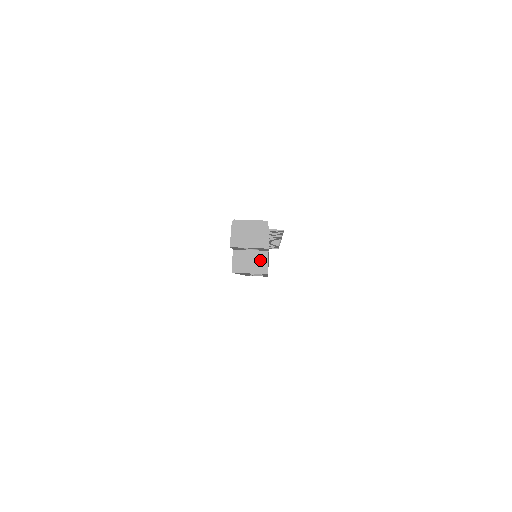
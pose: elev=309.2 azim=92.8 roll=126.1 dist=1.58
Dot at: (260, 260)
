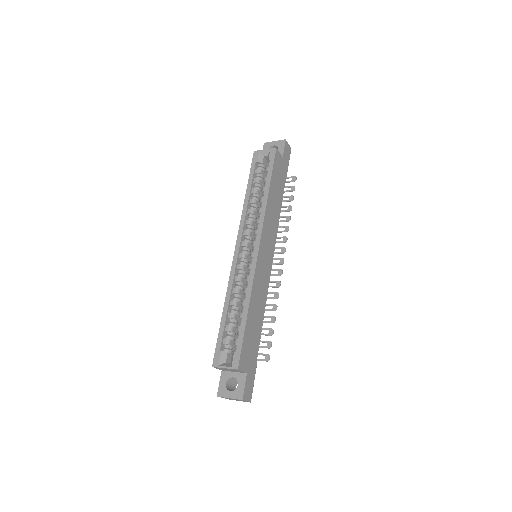
Dot at: occluded
